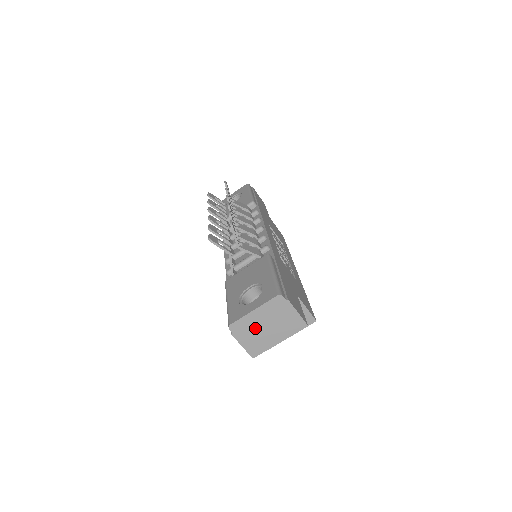
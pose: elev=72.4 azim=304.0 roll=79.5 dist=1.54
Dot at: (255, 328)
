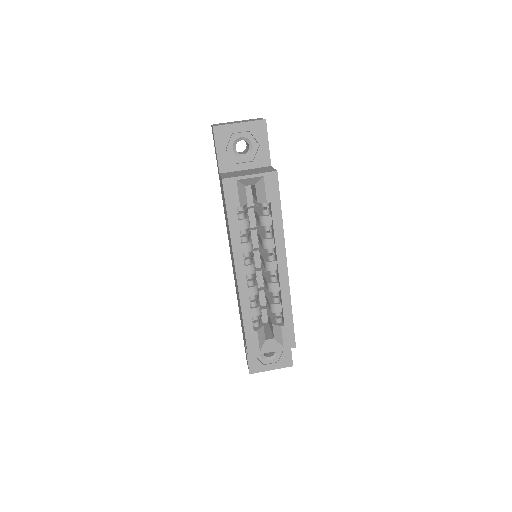
Dot at: occluded
